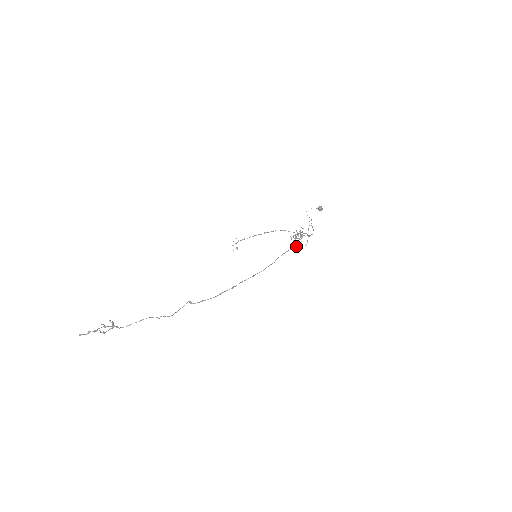
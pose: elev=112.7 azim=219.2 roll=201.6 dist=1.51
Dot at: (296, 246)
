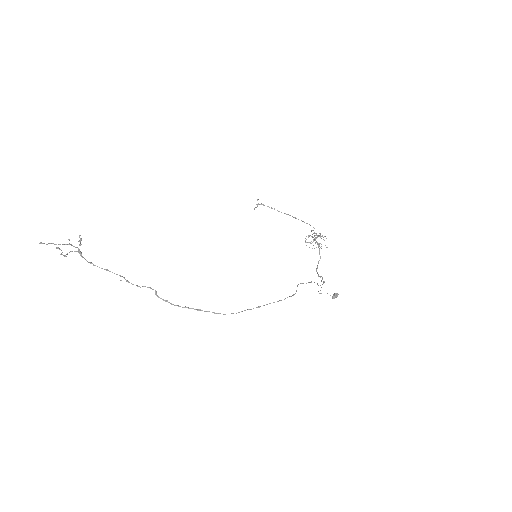
Dot at: occluded
